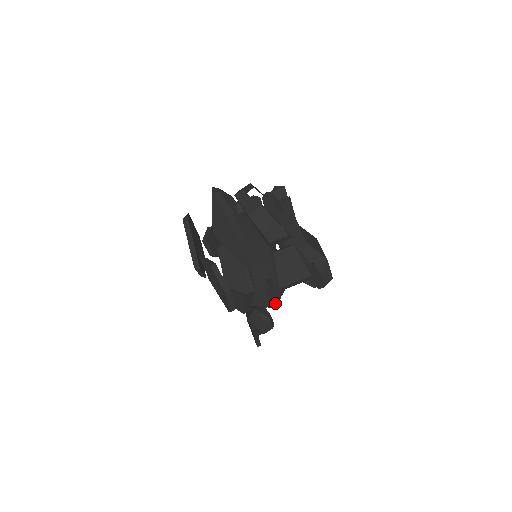
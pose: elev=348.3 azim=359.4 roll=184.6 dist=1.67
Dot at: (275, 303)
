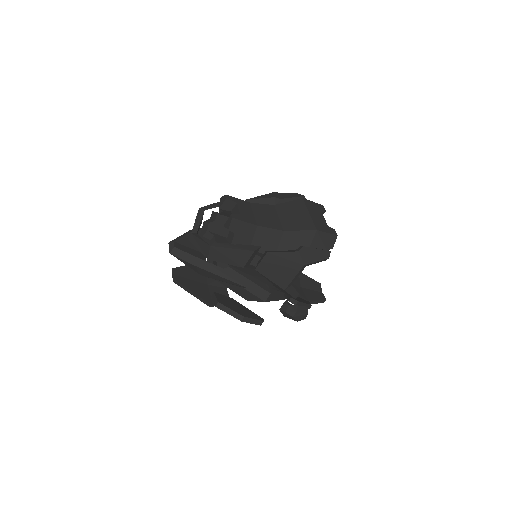
Dot at: (293, 297)
